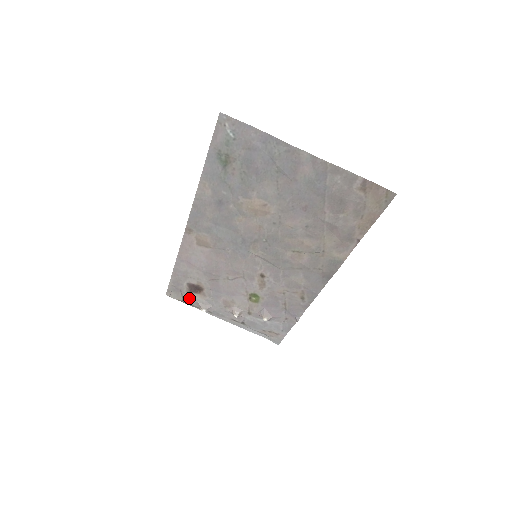
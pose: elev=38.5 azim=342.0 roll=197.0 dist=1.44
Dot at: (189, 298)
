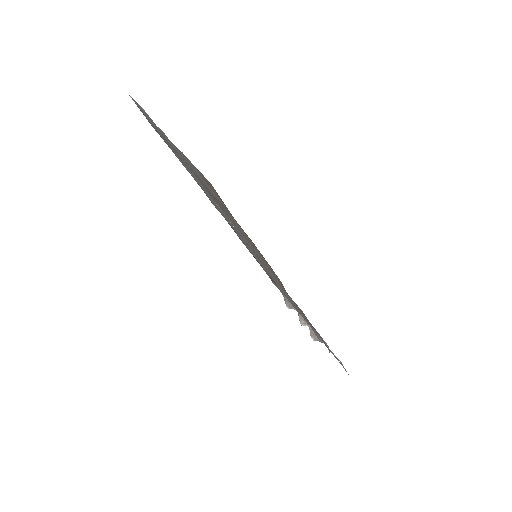
Dot at: occluded
